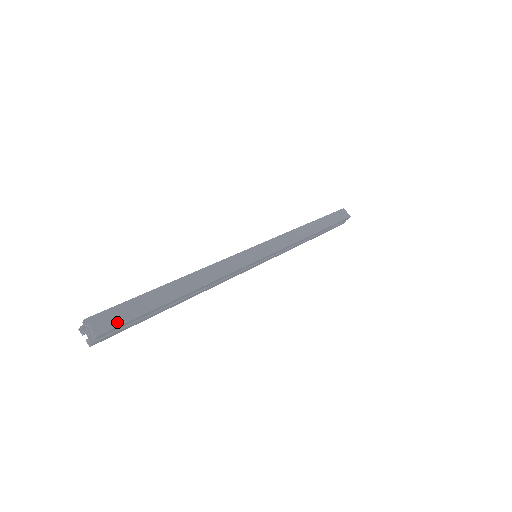
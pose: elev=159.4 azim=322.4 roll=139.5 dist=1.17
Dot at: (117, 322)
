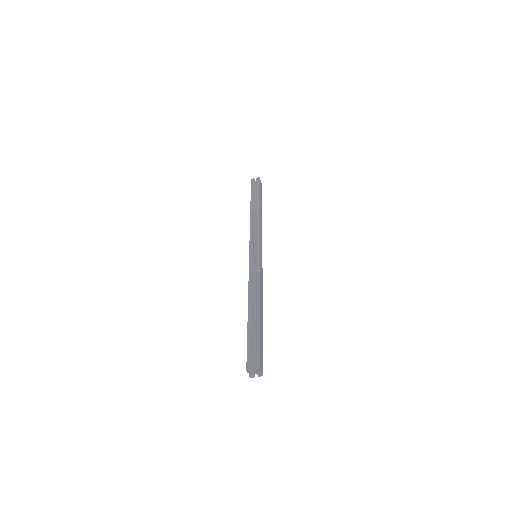
Dot at: (262, 360)
